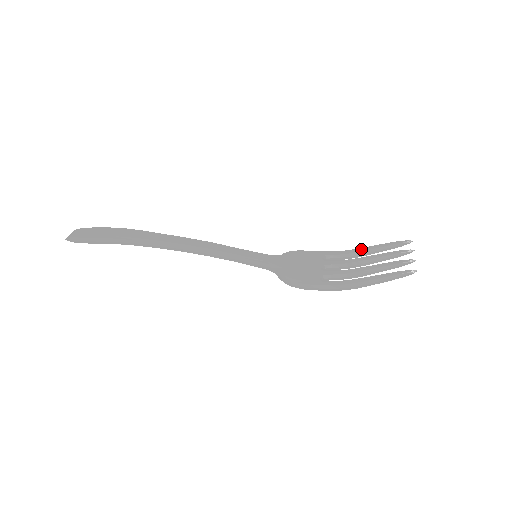
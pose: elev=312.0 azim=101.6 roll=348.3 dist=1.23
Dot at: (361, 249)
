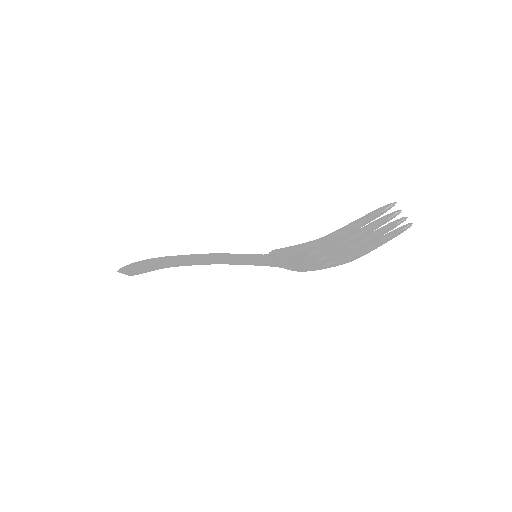
Dot at: occluded
